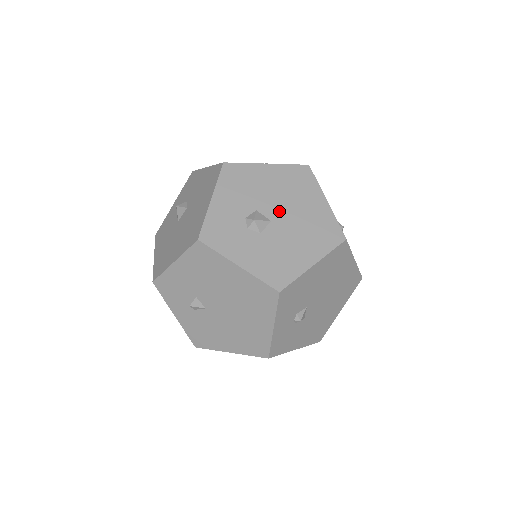
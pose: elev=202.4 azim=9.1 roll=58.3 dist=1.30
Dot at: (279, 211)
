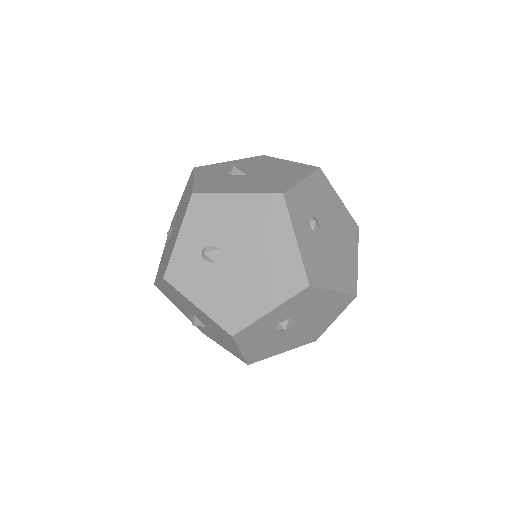
Dot at: (260, 173)
